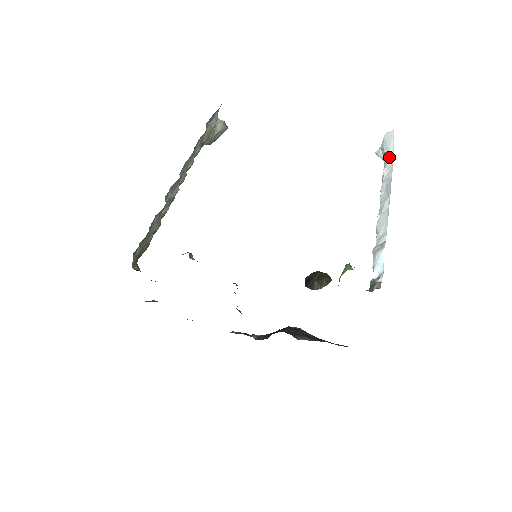
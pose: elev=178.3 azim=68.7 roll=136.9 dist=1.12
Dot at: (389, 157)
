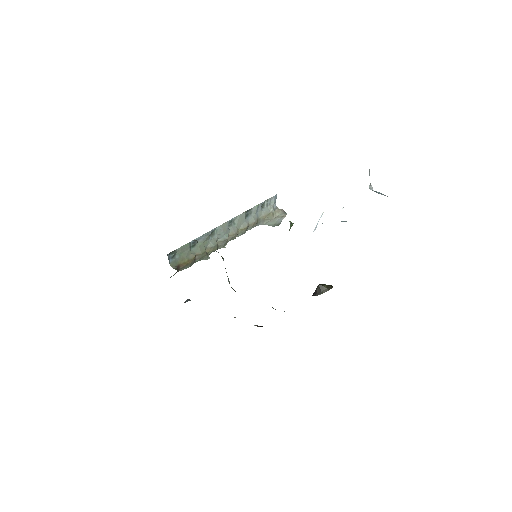
Dot at: occluded
